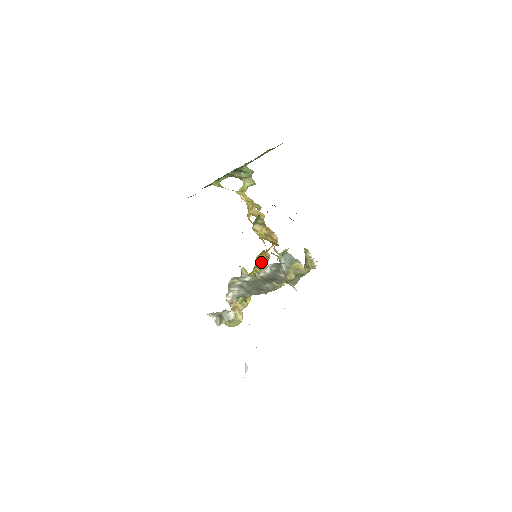
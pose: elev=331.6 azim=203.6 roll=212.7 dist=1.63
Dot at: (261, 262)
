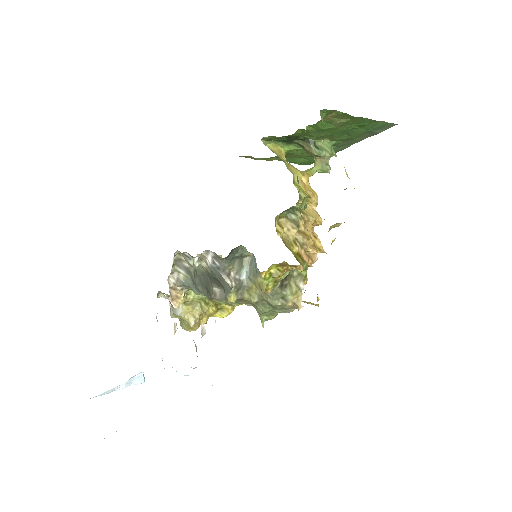
Dot at: occluded
